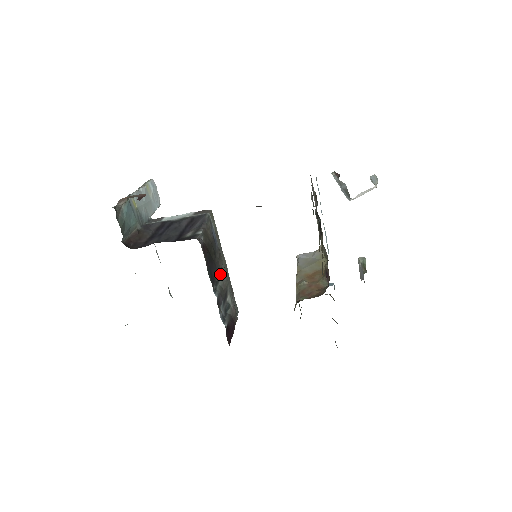
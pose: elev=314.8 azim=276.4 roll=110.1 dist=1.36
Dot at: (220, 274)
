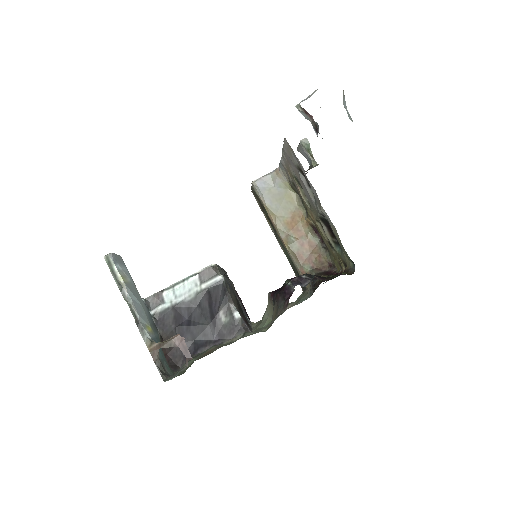
Dot at: occluded
